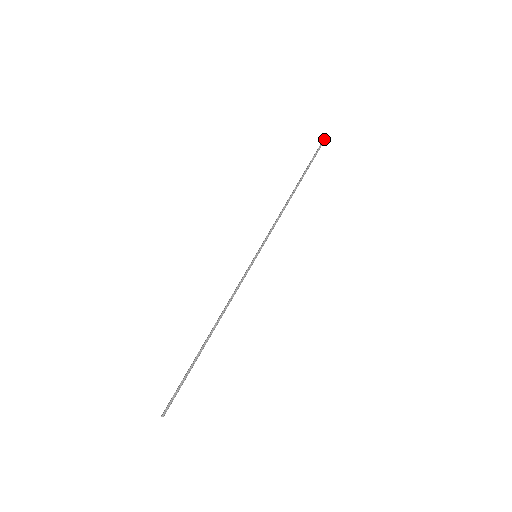
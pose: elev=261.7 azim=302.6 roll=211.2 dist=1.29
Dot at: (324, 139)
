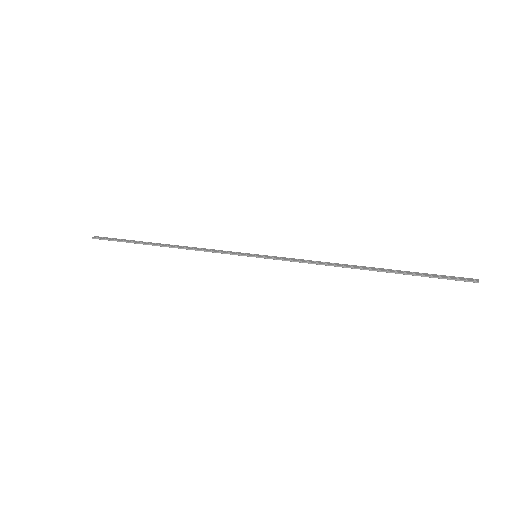
Dot at: (477, 281)
